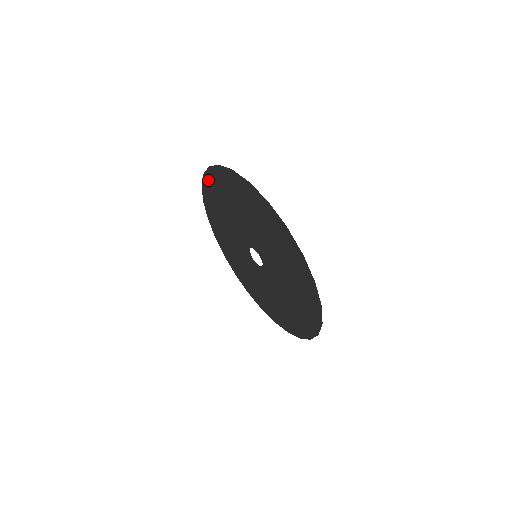
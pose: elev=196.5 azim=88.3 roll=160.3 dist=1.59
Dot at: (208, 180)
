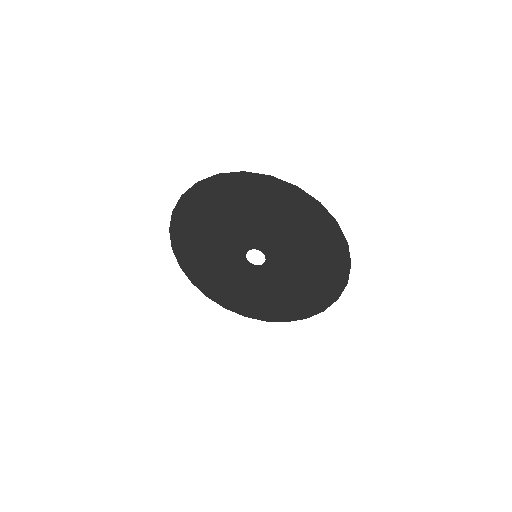
Dot at: (190, 198)
